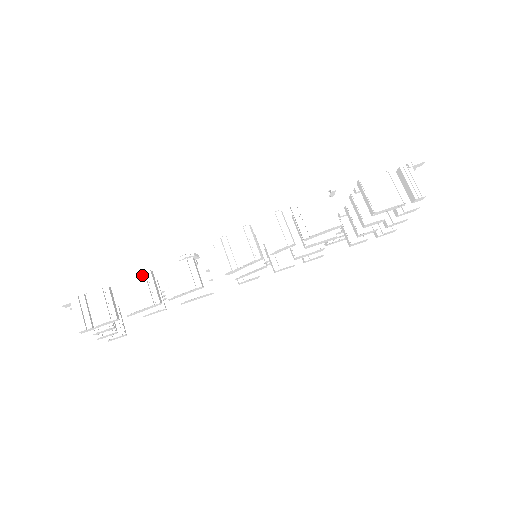
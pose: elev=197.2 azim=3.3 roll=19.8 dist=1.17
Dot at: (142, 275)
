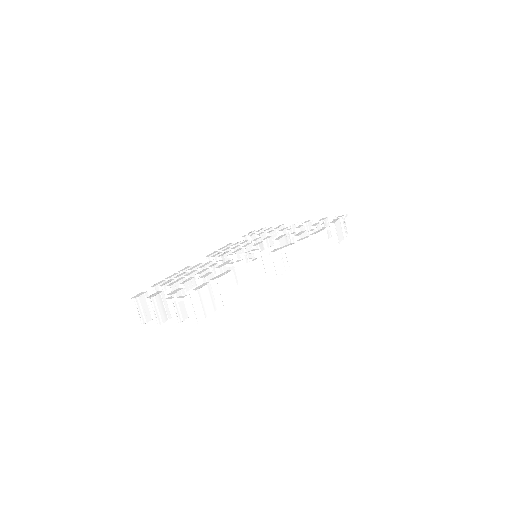
Dot at: (230, 274)
